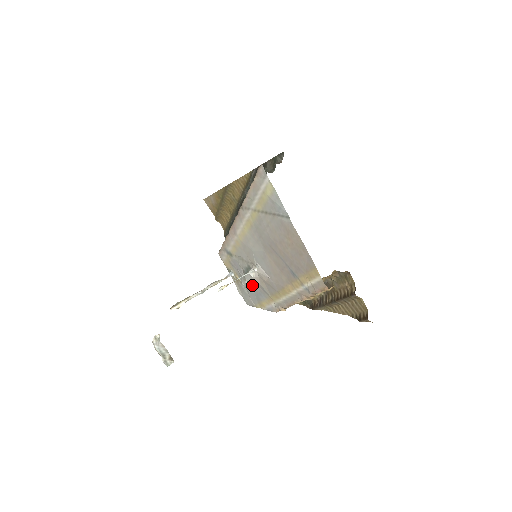
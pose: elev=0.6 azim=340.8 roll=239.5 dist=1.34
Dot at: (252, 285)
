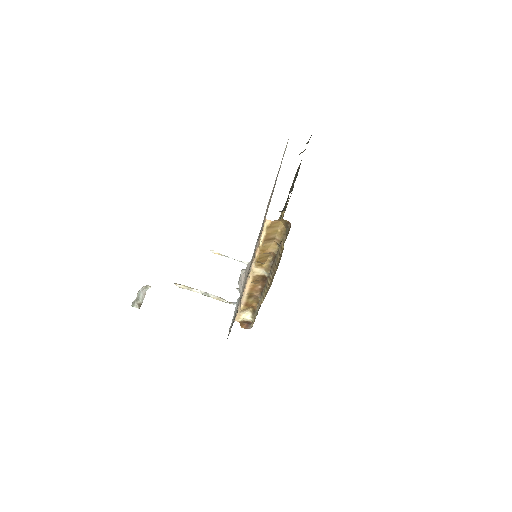
Dot at: occluded
